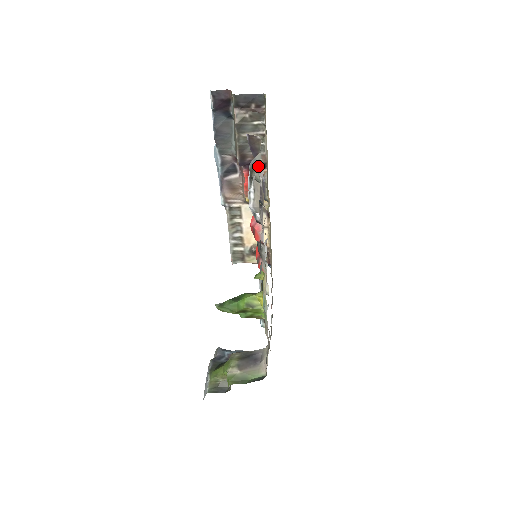
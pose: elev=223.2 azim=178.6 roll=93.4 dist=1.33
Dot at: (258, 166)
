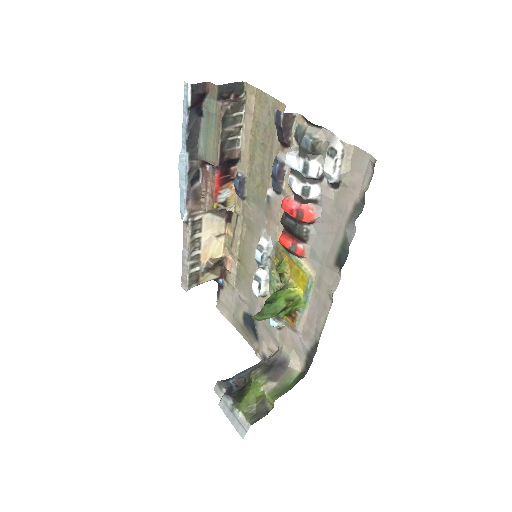
Dot at: (323, 136)
